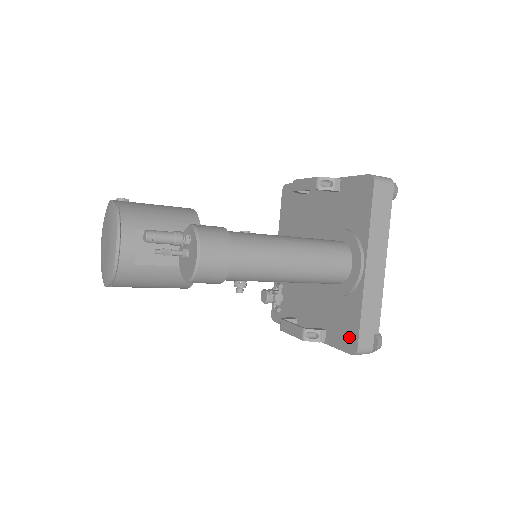
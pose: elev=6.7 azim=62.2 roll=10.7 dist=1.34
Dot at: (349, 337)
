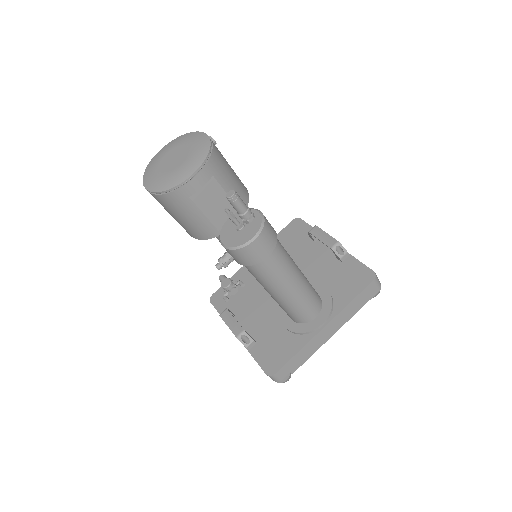
Dot at: (274, 361)
